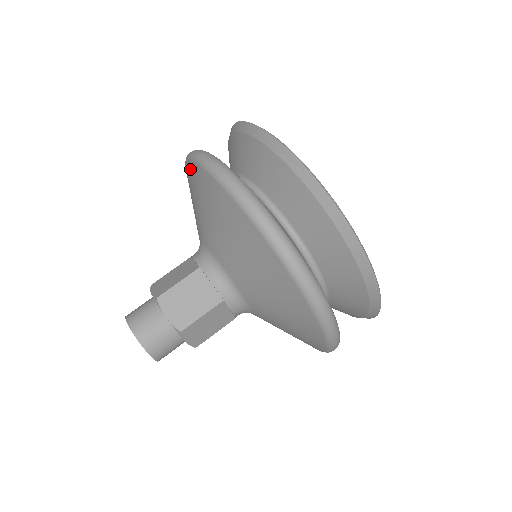
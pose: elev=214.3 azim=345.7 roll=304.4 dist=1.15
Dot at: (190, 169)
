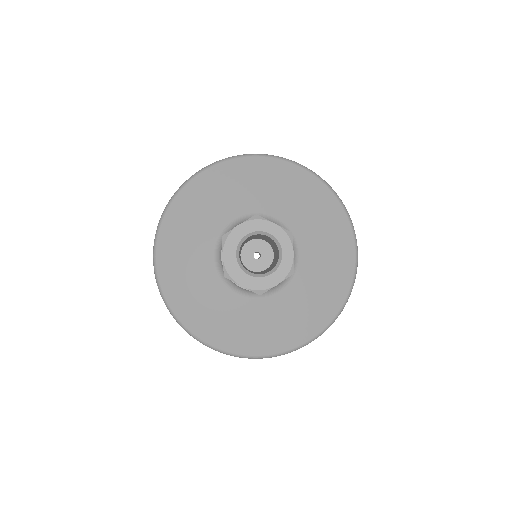
Dot at: (161, 264)
